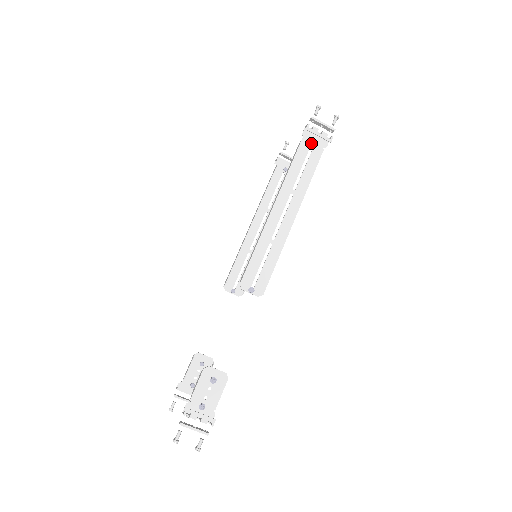
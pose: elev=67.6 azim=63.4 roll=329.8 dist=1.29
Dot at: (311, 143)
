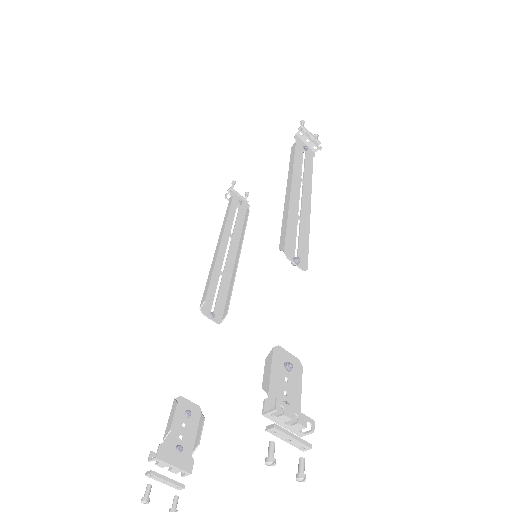
Dot at: (303, 148)
